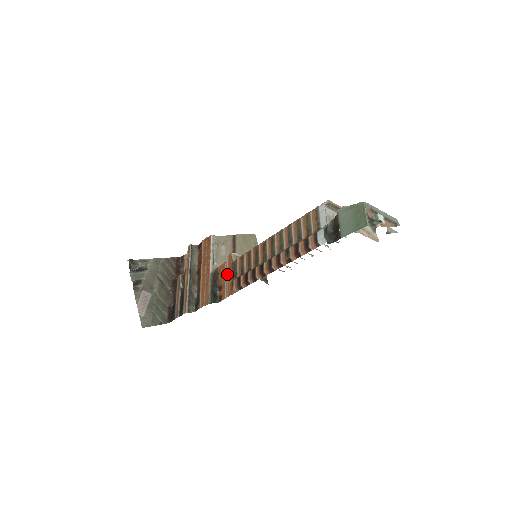
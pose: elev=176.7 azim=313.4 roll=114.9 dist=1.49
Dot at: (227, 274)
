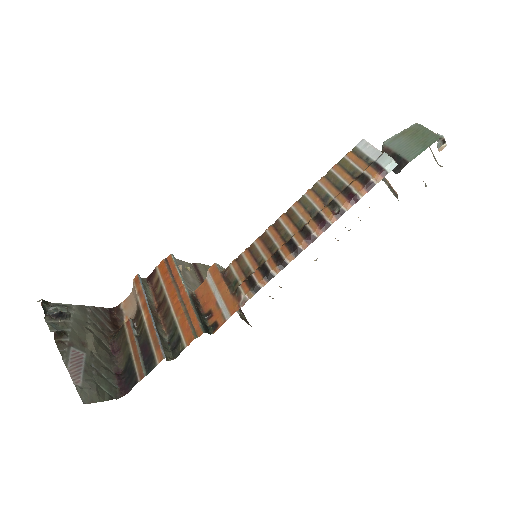
Dot at: (217, 290)
